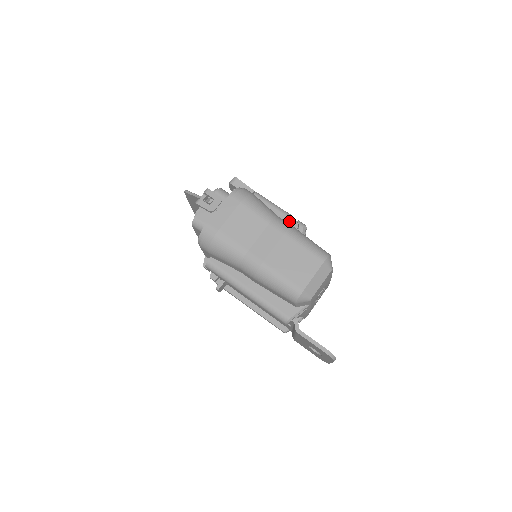
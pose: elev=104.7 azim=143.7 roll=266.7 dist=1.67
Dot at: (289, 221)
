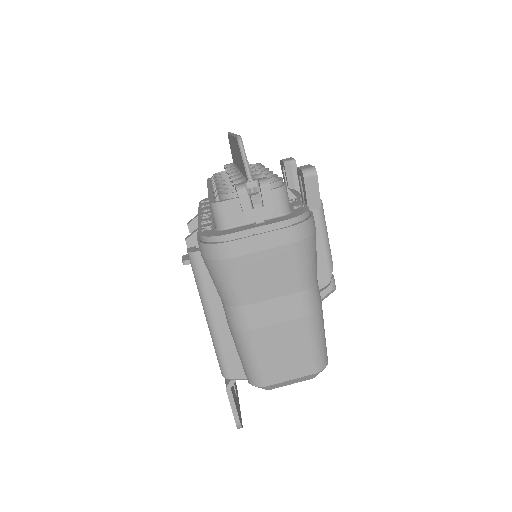
Dot at: (324, 272)
